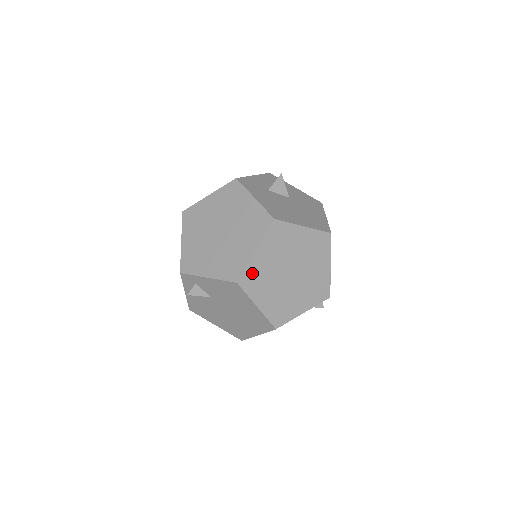
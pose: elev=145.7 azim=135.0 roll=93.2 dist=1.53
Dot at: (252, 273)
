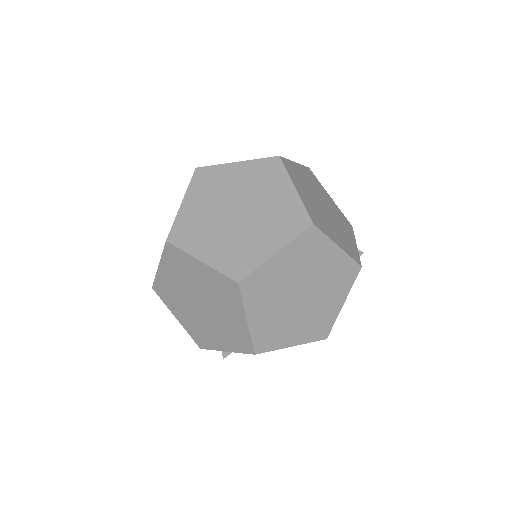
Dot at: (262, 335)
